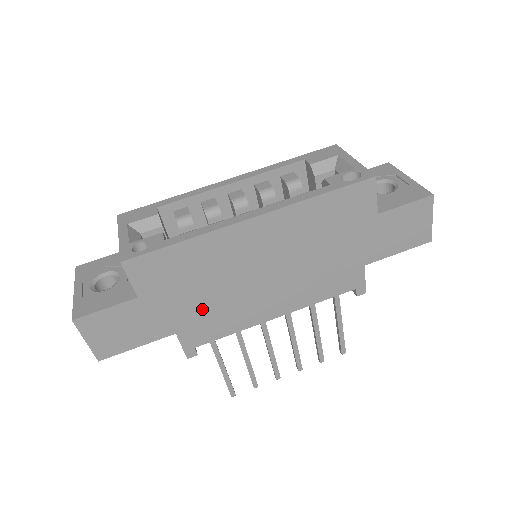
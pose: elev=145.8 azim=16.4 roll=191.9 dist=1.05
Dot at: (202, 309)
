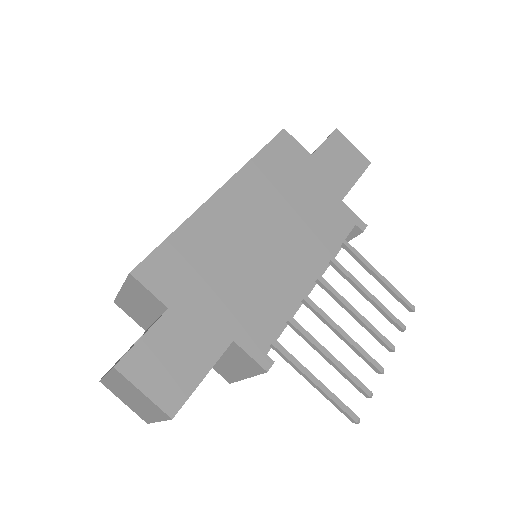
Dot at: (239, 299)
